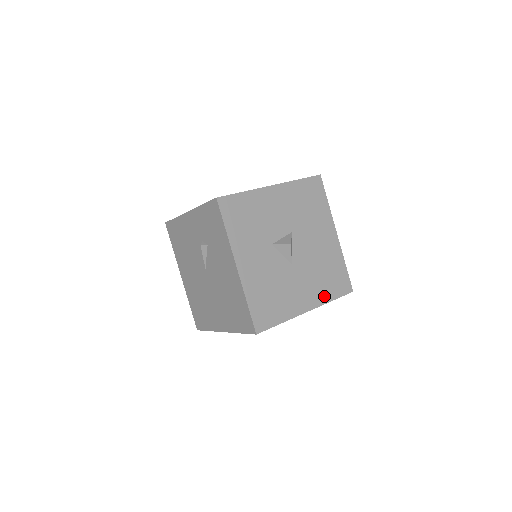
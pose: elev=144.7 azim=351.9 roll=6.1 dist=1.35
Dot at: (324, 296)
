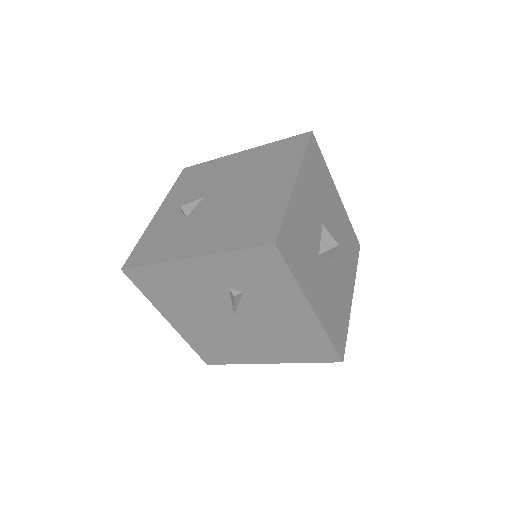
Dot at: (353, 271)
